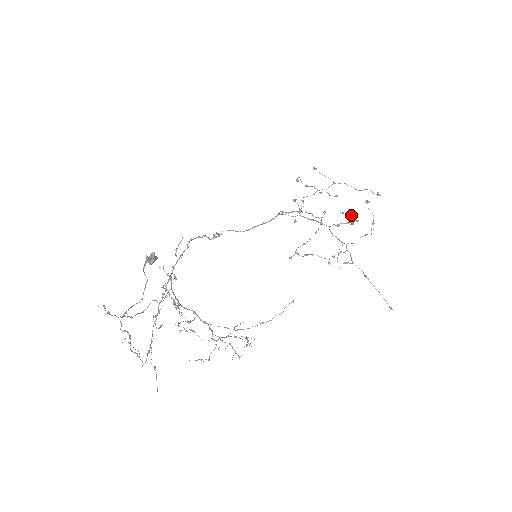
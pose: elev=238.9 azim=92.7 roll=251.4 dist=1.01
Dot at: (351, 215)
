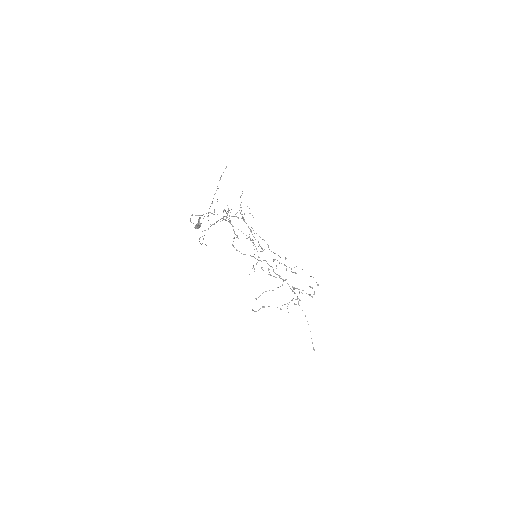
Dot at: occluded
